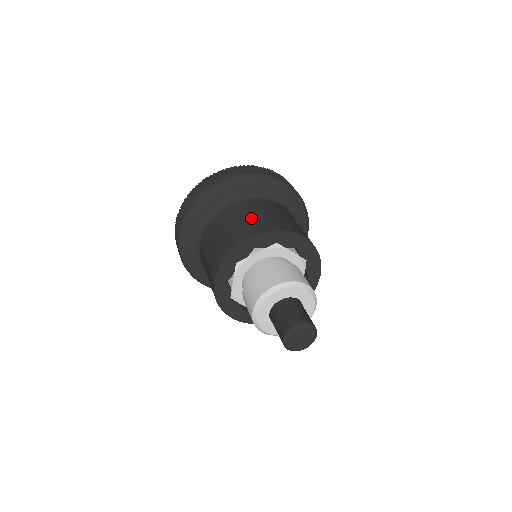
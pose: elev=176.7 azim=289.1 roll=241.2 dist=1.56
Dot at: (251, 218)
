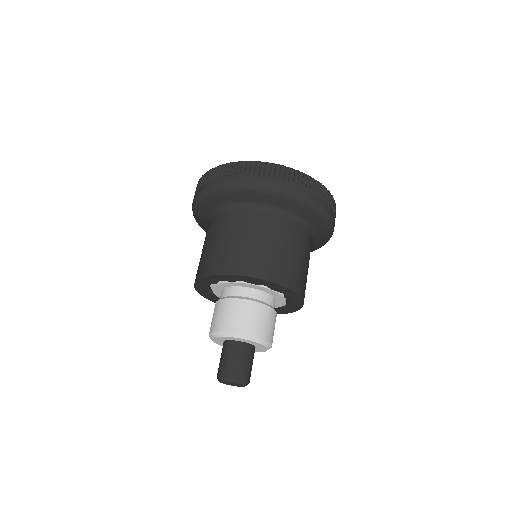
Dot at: (226, 245)
